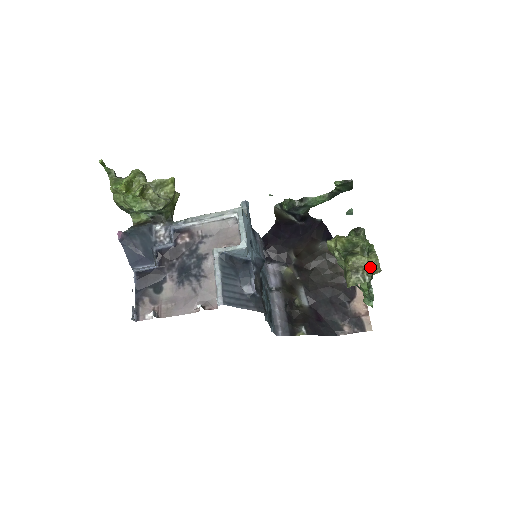
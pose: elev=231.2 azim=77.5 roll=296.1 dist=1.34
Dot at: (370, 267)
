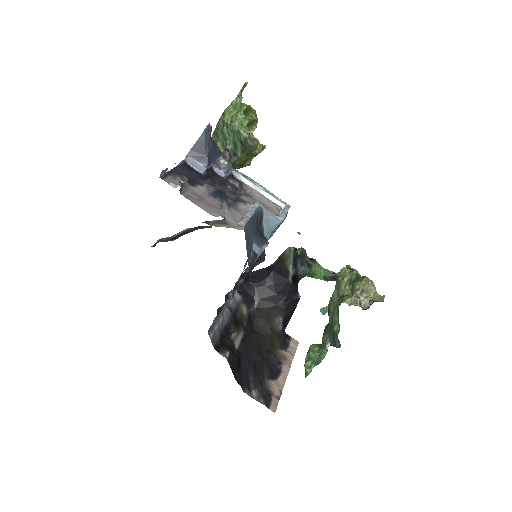
Dot at: (374, 298)
